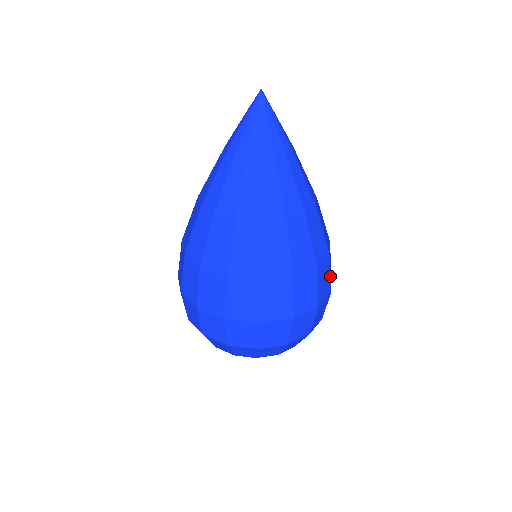
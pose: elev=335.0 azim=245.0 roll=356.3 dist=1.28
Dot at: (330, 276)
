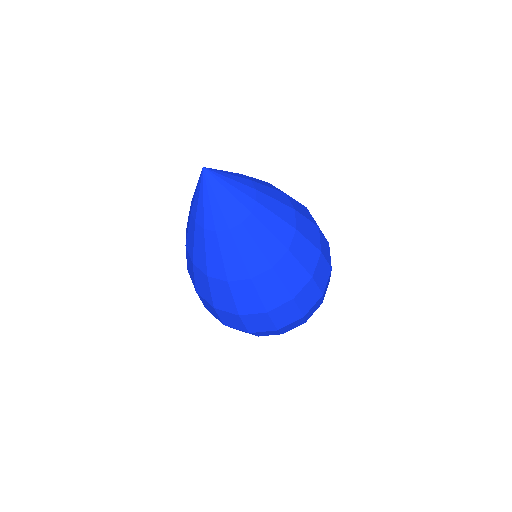
Dot at: occluded
